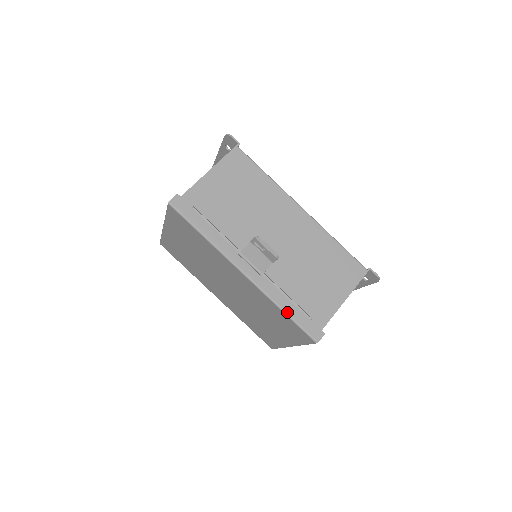
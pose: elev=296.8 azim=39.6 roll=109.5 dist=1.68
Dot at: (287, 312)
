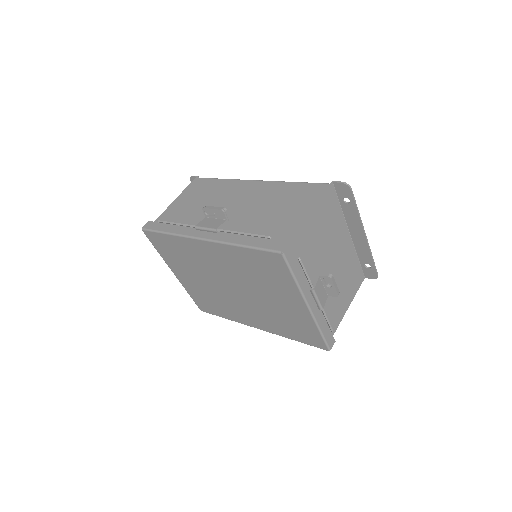
Dot at: (245, 245)
